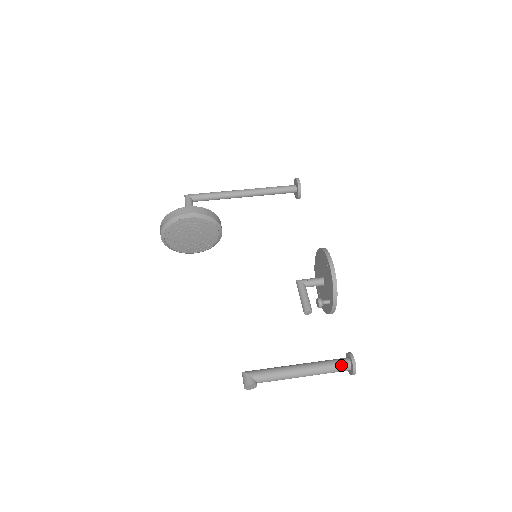
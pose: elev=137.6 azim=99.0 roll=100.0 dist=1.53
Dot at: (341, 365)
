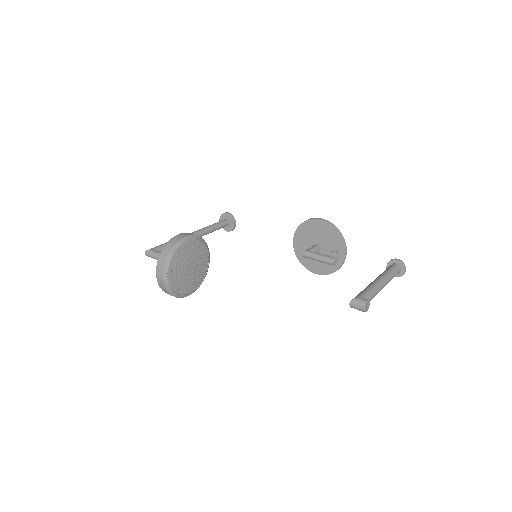
Dot at: (395, 267)
